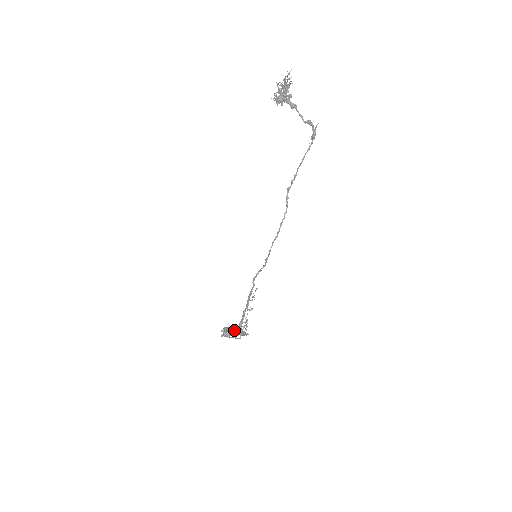
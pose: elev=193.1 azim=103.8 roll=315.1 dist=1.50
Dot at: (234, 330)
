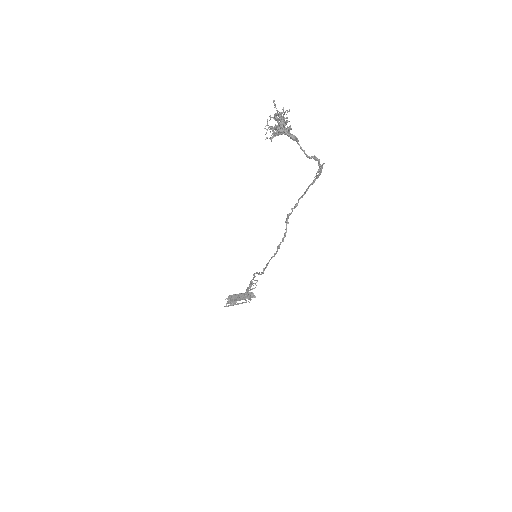
Dot at: (239, 297)
